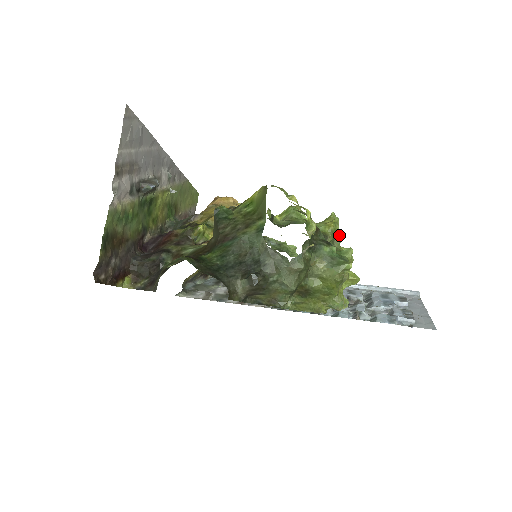
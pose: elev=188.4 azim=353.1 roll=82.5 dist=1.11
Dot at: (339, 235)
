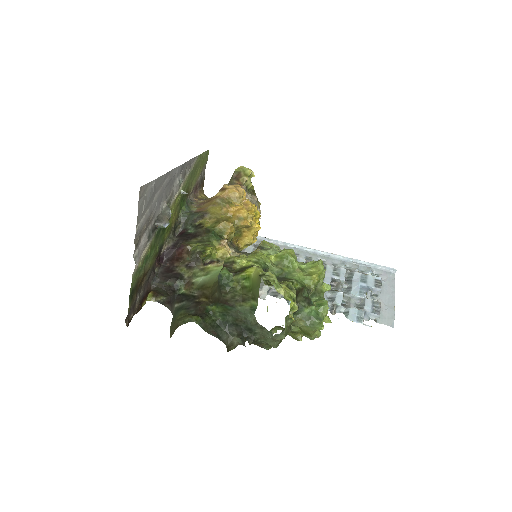
Dot at: (324, 272)
